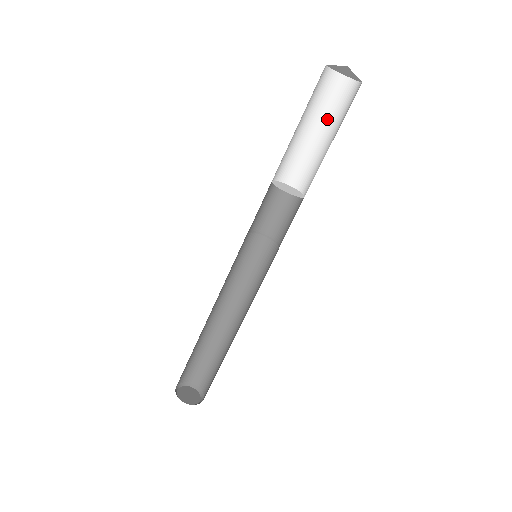
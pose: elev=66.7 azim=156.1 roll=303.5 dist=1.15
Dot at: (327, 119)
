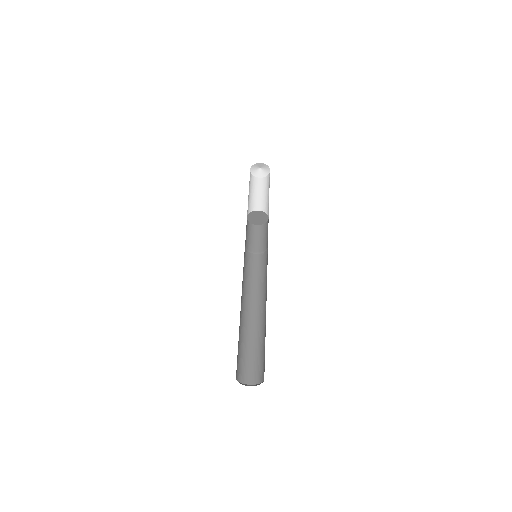
Dot at: (263, 193)
